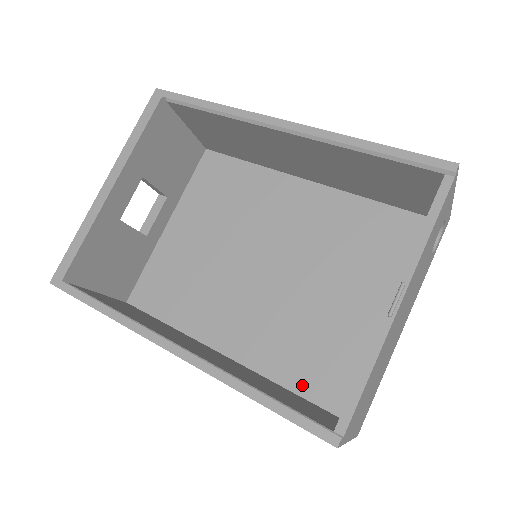
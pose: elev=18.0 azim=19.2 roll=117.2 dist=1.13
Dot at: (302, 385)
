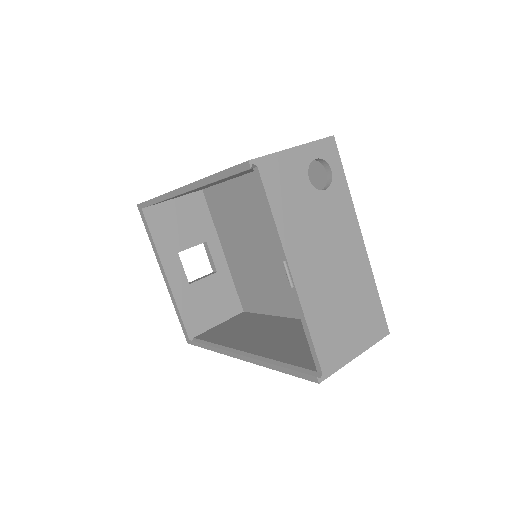
Dot at: occluded
